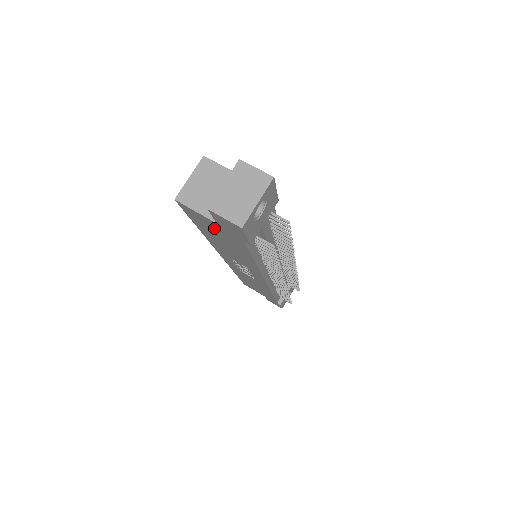
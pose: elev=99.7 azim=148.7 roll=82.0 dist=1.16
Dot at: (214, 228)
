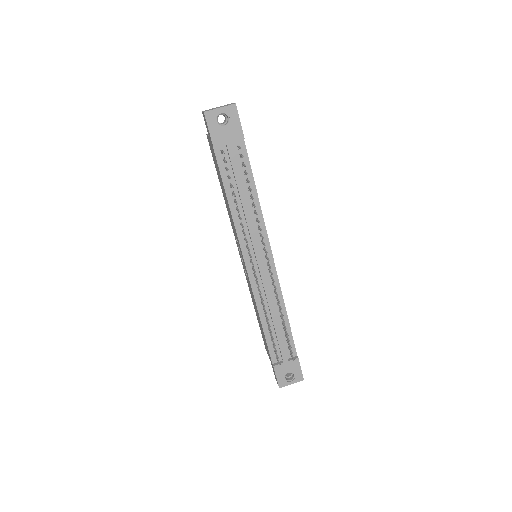
Dot at: (213, 155)
